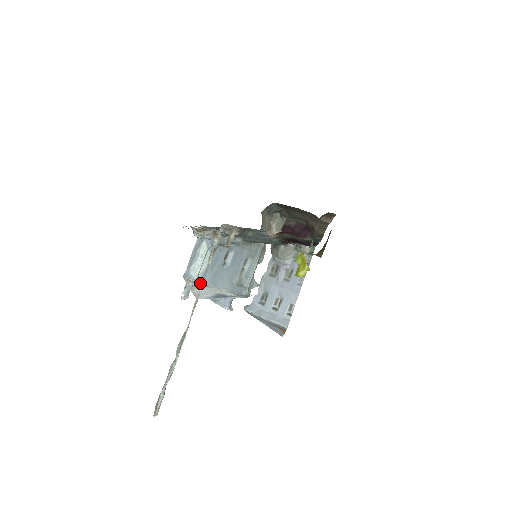
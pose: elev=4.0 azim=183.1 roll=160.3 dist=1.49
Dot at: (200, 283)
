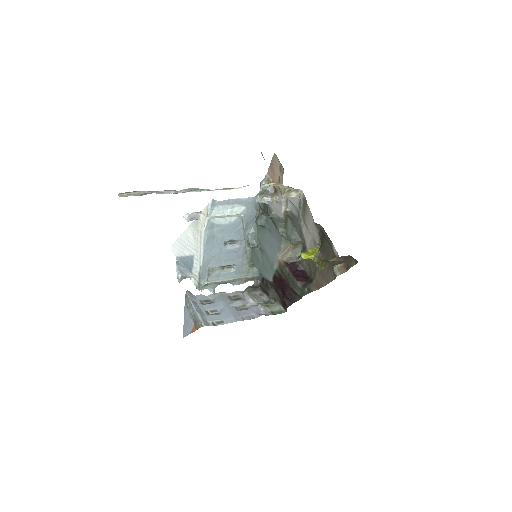
Dot at: (206, 224)
